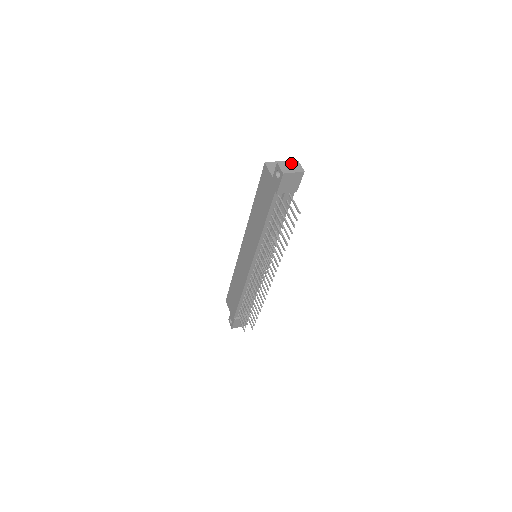
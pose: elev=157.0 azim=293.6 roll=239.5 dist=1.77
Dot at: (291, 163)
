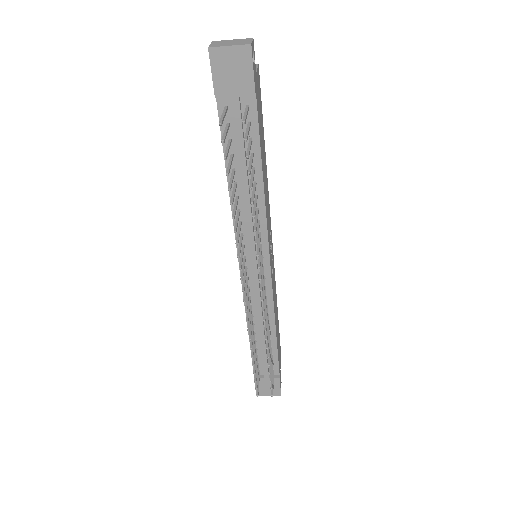
Dot at: (236, 40)
